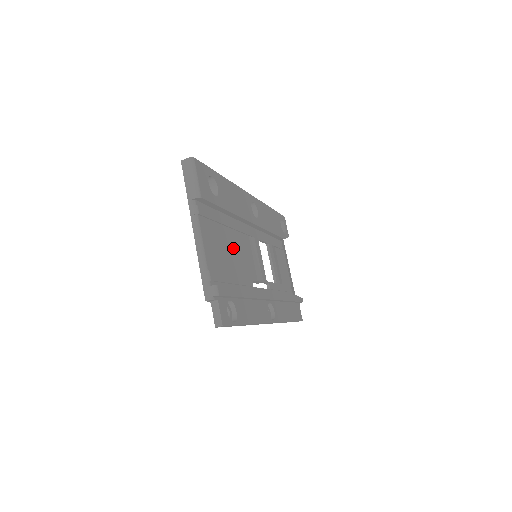
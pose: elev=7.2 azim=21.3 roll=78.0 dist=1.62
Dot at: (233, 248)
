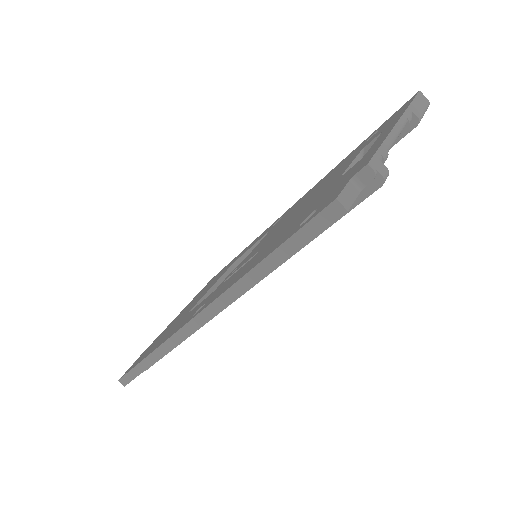
Dot at: occluded
